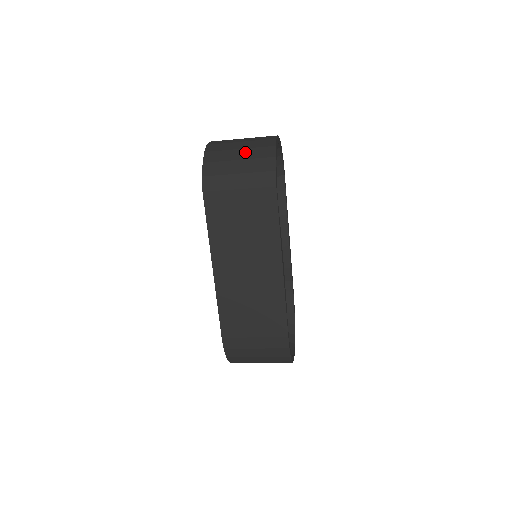
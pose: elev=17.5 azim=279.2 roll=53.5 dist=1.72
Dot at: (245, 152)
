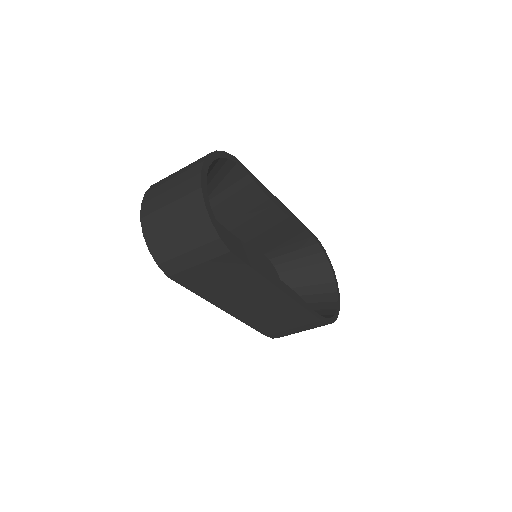
Dot at: (179, 224)
